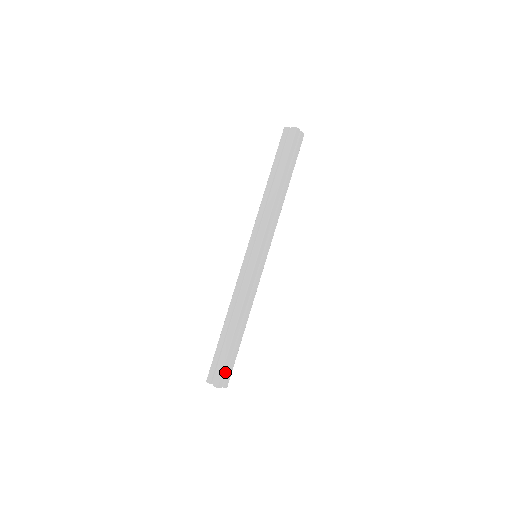
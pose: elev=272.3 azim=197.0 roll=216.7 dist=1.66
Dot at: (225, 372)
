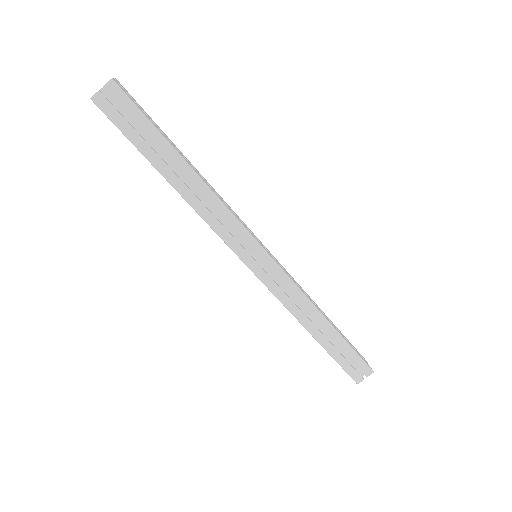
Dot at: (360, 356)
